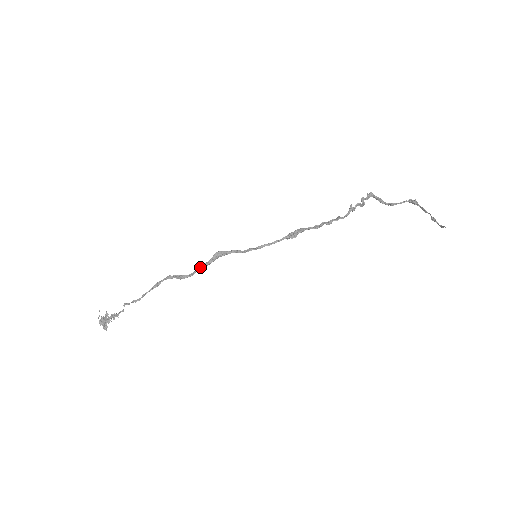
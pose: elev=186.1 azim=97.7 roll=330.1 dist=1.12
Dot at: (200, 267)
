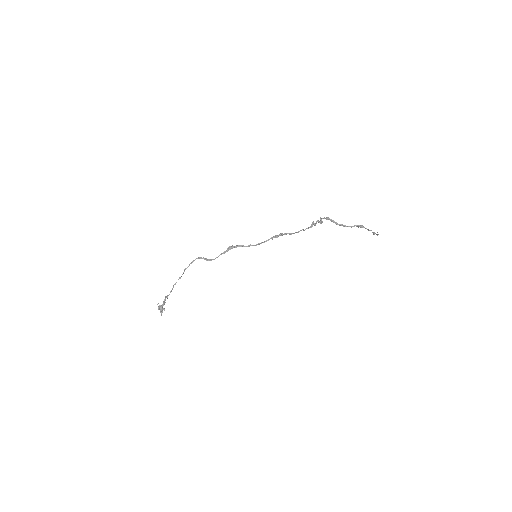
Dot at: (219, 255)
